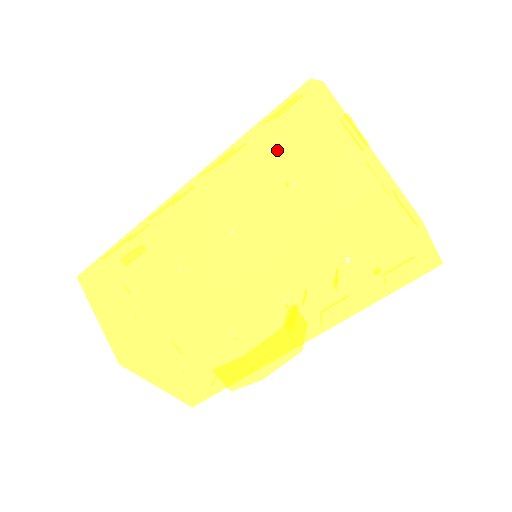
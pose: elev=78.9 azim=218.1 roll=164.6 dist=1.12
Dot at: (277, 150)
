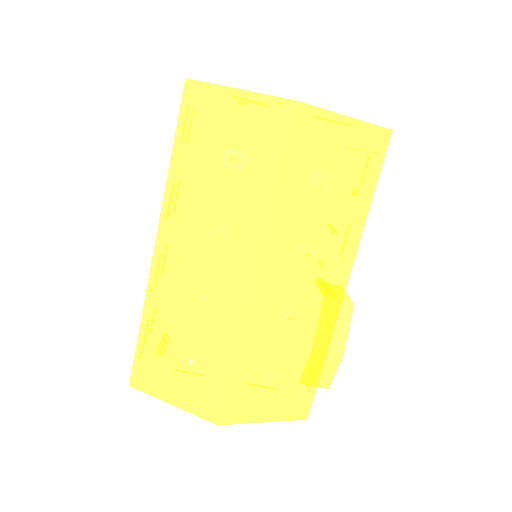
Dot at: (203, 147)
